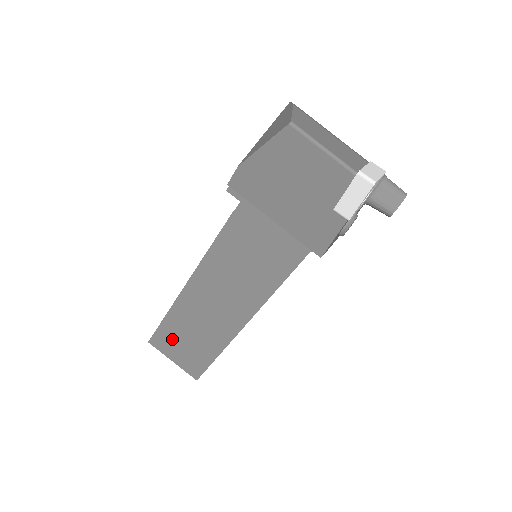
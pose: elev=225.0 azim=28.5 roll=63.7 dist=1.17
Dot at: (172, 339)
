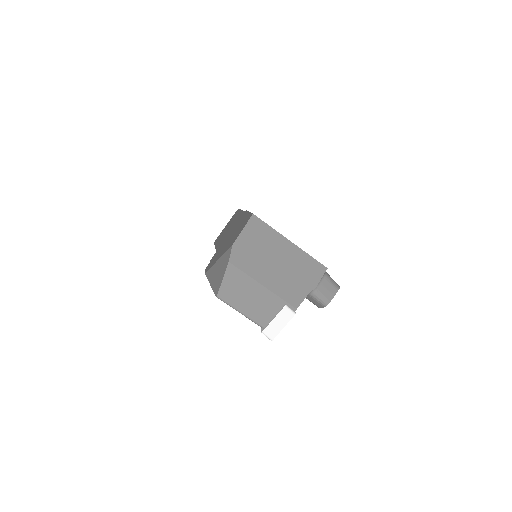
Dot at: occluded
